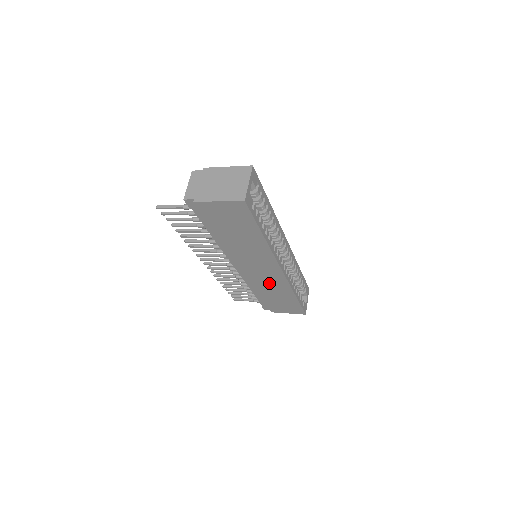
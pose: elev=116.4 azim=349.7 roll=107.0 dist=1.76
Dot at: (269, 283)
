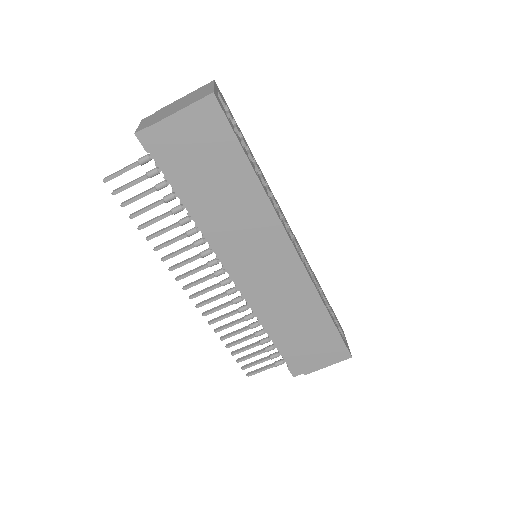
Dot at: (285, 294)
